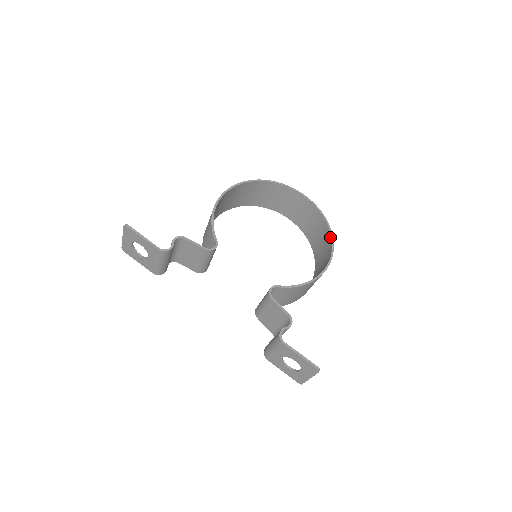
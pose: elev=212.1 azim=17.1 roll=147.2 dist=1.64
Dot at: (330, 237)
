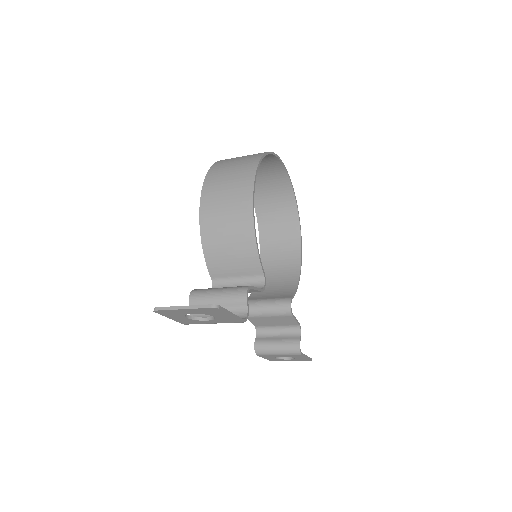
Dot at: (296, 213)
